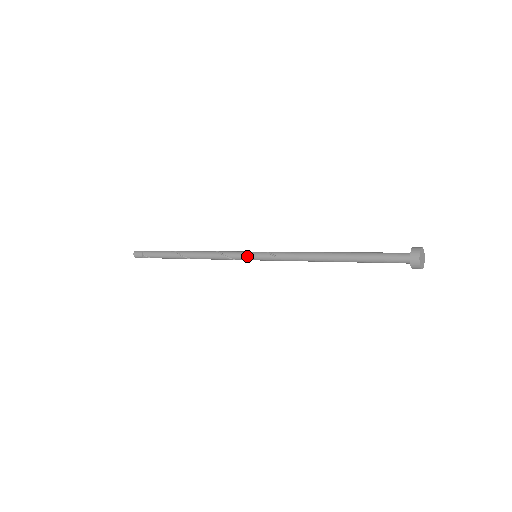
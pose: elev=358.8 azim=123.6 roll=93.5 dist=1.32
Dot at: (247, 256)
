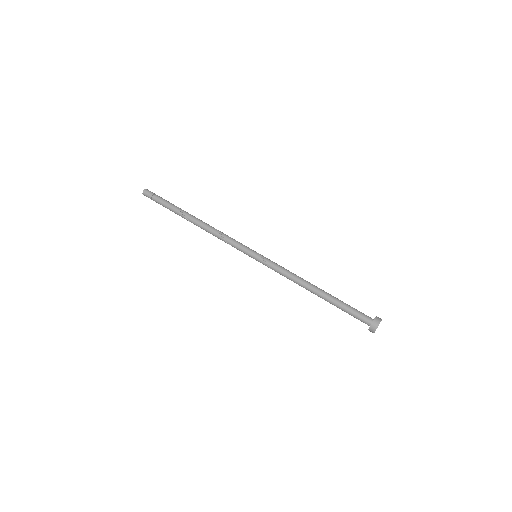
Dot at: occluded
